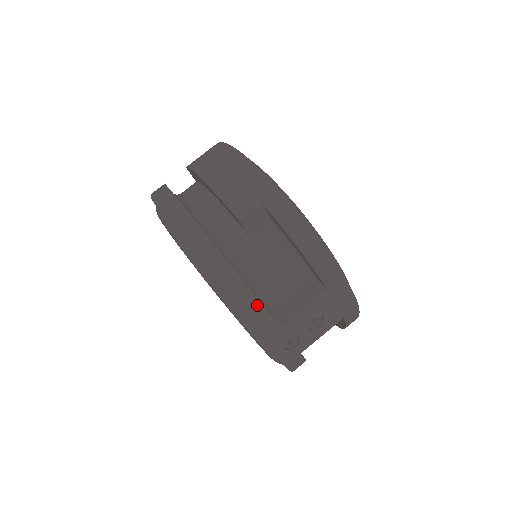
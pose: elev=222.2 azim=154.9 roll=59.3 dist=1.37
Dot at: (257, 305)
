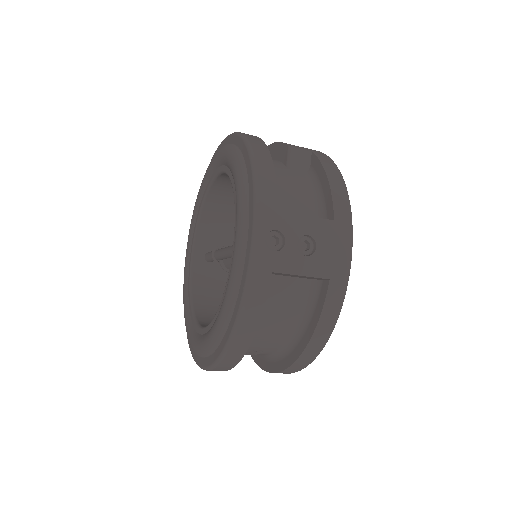
Dot at: (271, 178)
